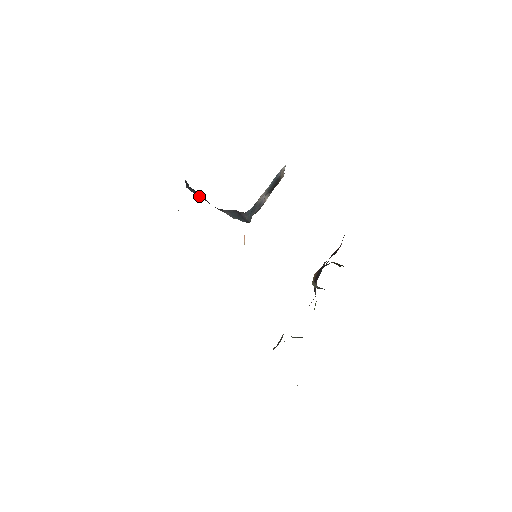
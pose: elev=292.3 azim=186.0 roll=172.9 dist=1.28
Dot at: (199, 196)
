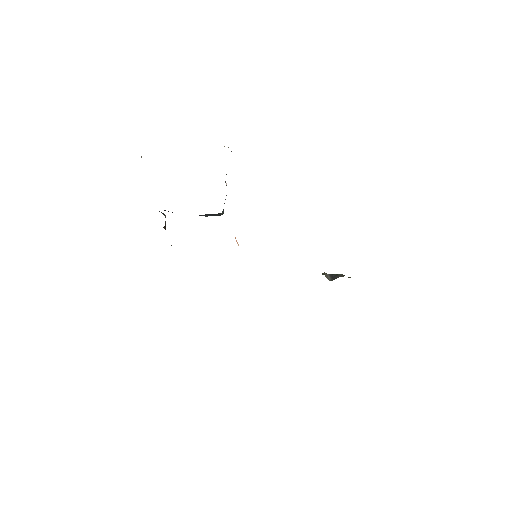
Dot at: occluded
